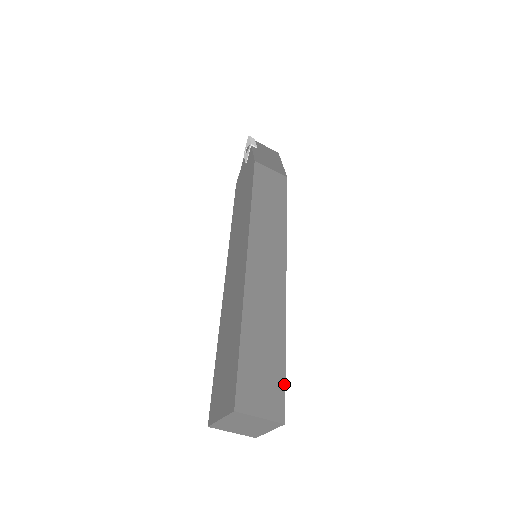
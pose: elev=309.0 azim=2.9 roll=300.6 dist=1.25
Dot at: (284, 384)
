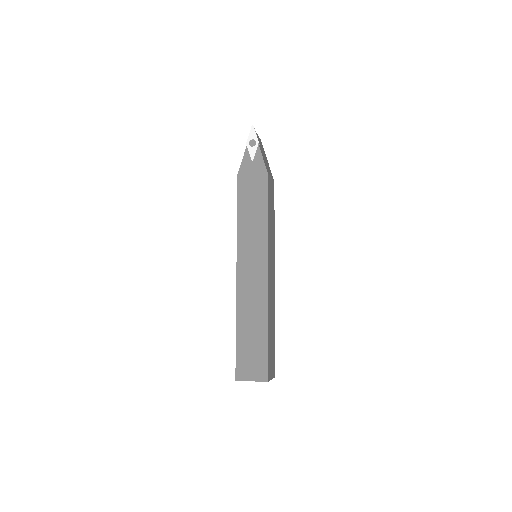
Dot at: occluded
